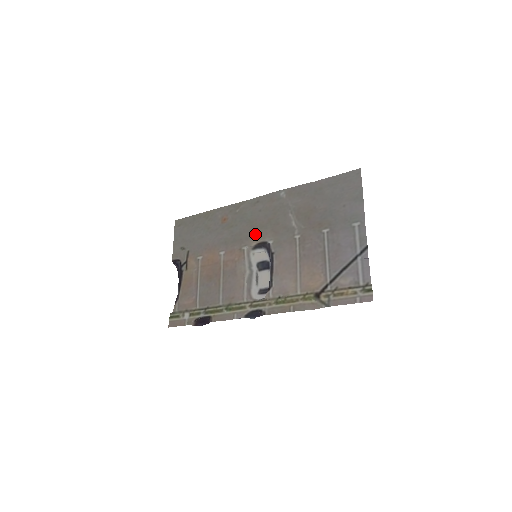
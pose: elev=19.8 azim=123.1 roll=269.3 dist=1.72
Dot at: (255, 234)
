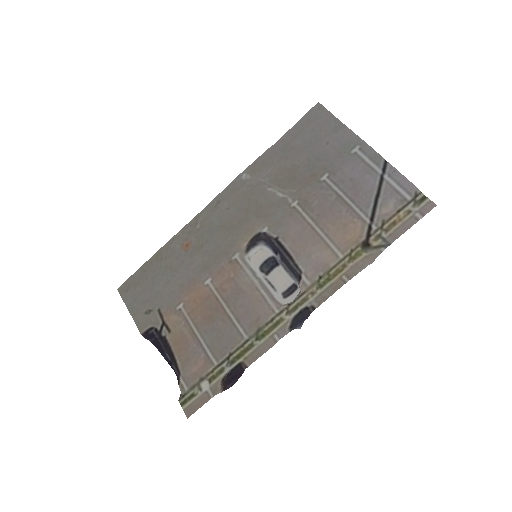
Dot at: (239, 234)
